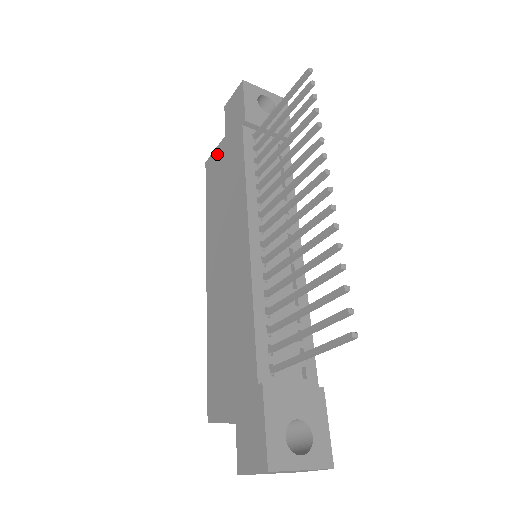
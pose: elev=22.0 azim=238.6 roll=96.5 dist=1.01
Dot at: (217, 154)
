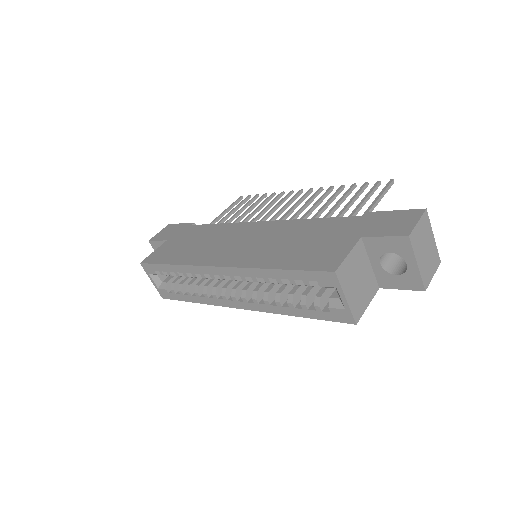
Dot at: (161, 249)
